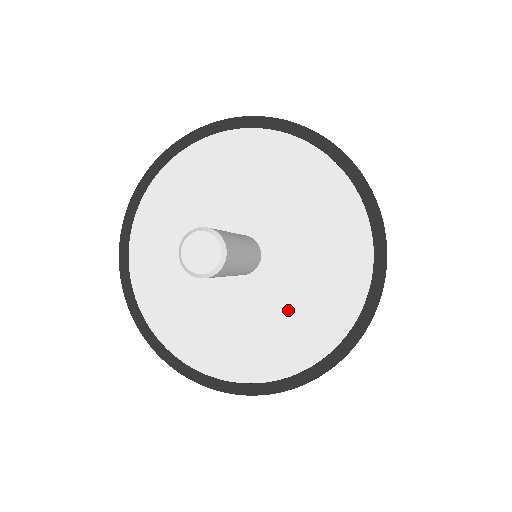
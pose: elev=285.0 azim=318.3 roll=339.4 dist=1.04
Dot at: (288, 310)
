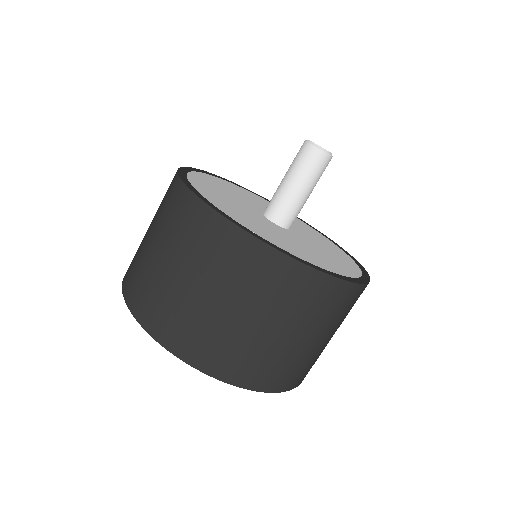
Dot at: (313, 250)
